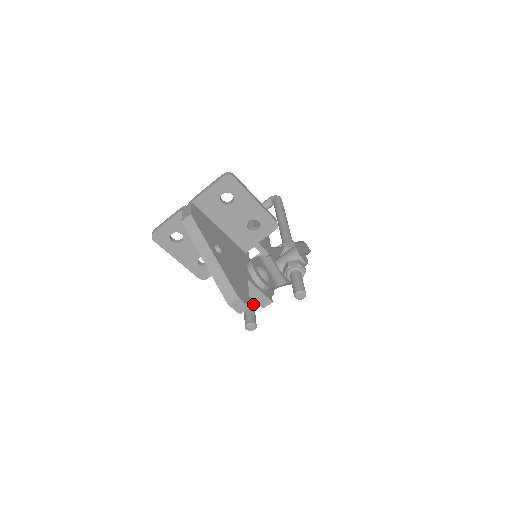
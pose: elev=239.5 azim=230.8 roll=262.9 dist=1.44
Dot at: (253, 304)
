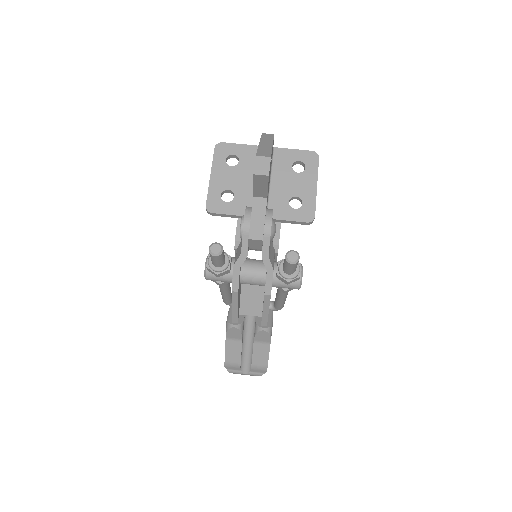
Dot at: (225, 261)
